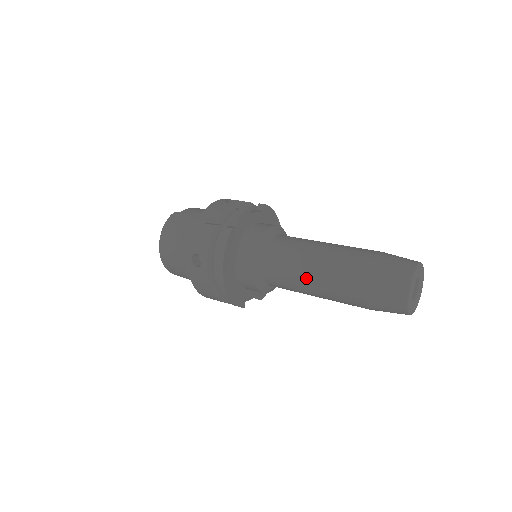
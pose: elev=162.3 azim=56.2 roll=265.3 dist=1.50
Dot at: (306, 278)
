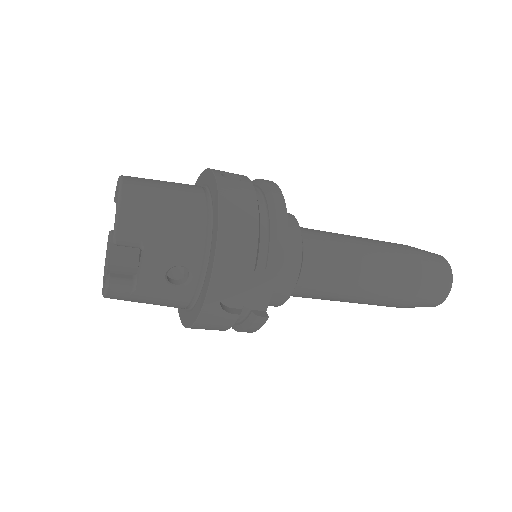
Dot at: (355, 240)
